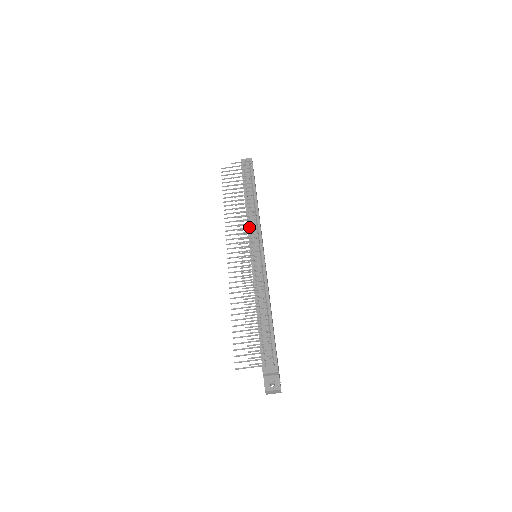
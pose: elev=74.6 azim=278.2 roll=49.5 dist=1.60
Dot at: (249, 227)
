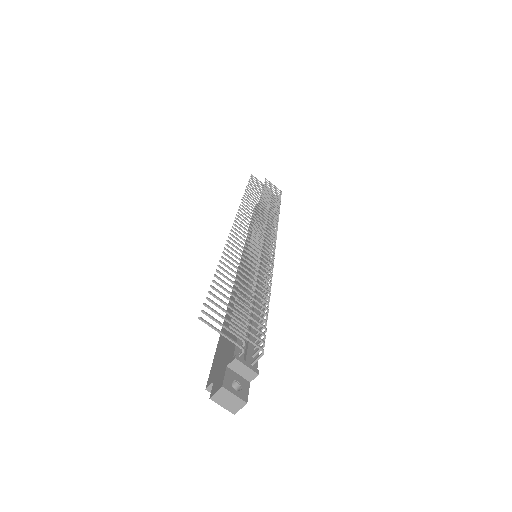
Dot at: (265, 226)
